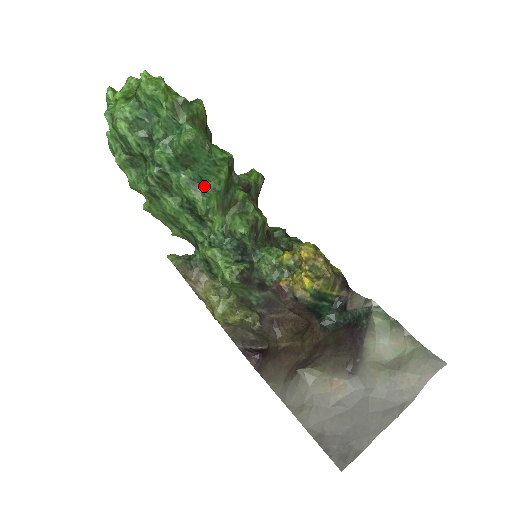
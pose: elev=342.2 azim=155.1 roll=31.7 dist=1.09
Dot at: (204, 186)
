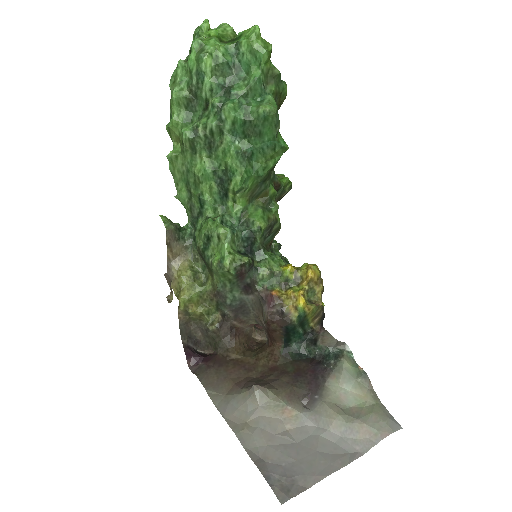
Dot at: (250, 164)
